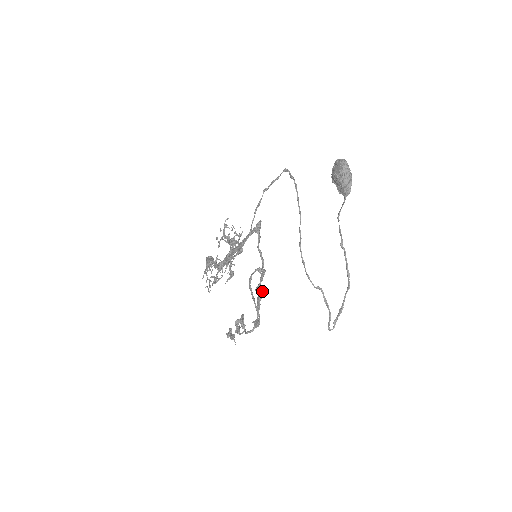
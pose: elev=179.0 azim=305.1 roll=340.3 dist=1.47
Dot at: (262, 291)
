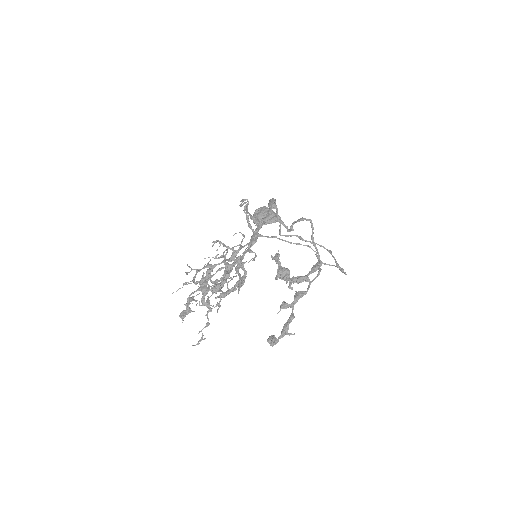
Dot at: (285, 270)
